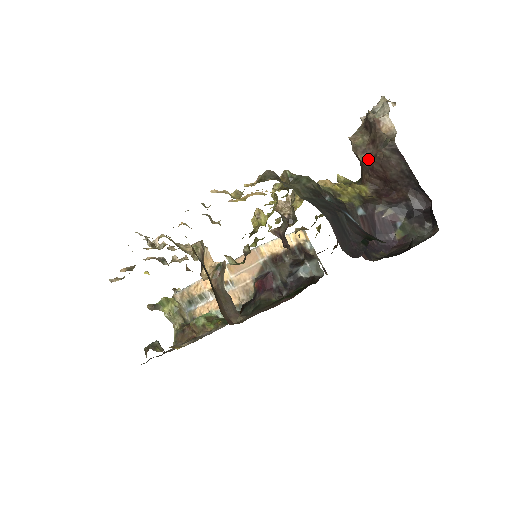
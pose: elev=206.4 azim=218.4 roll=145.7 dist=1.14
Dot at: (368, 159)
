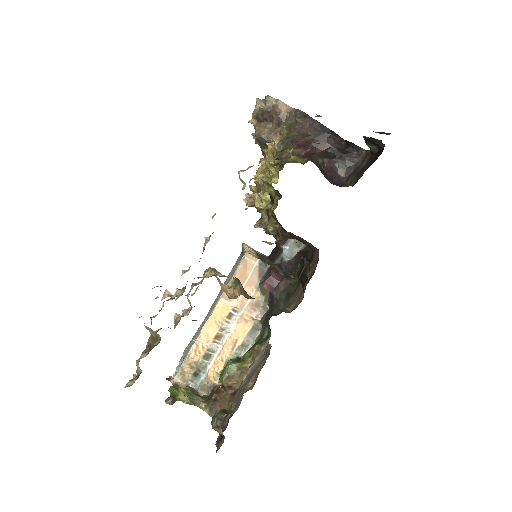
Dot at: occluded
